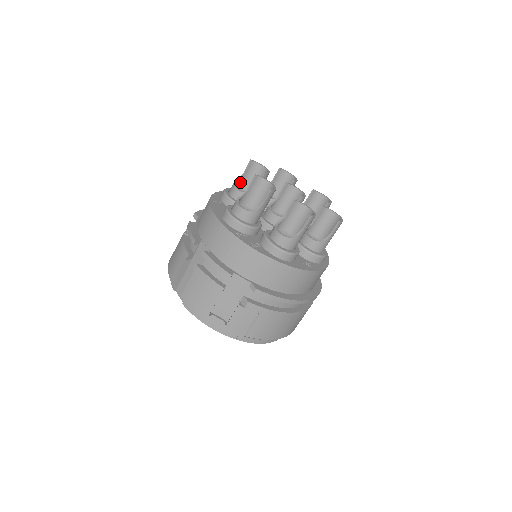
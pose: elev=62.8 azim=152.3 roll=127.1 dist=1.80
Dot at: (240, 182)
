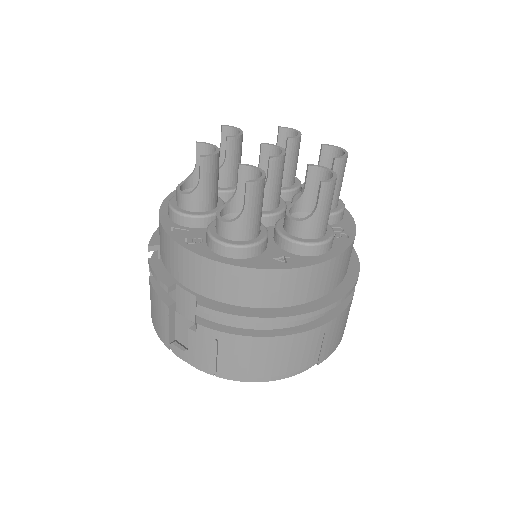
Dot at: (220, 159)
